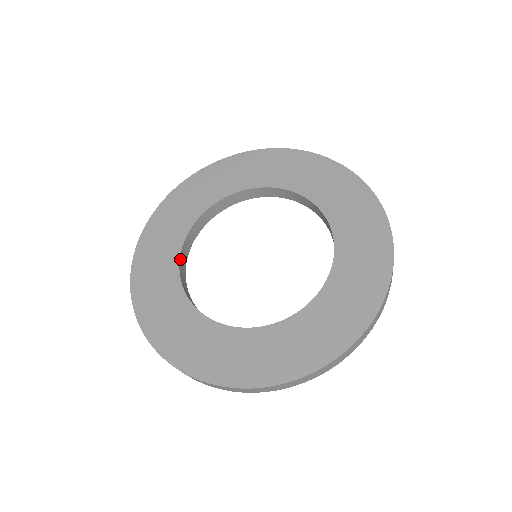
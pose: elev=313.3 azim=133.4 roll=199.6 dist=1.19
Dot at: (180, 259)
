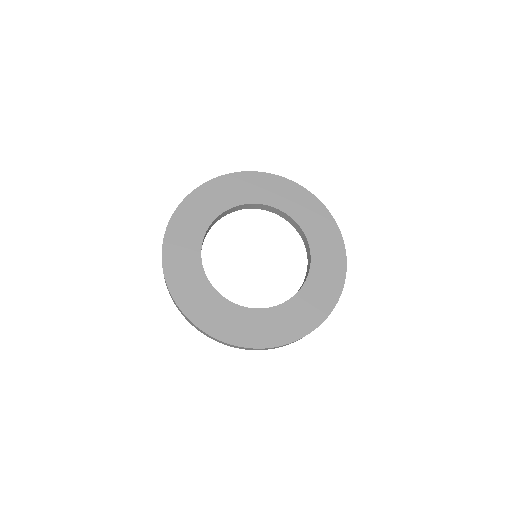
Dot at: (202, 242)
